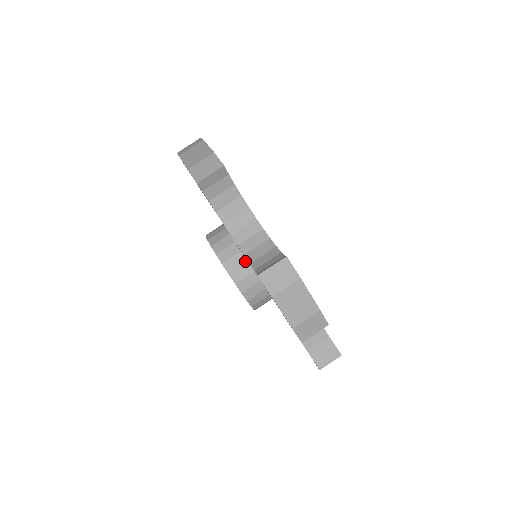
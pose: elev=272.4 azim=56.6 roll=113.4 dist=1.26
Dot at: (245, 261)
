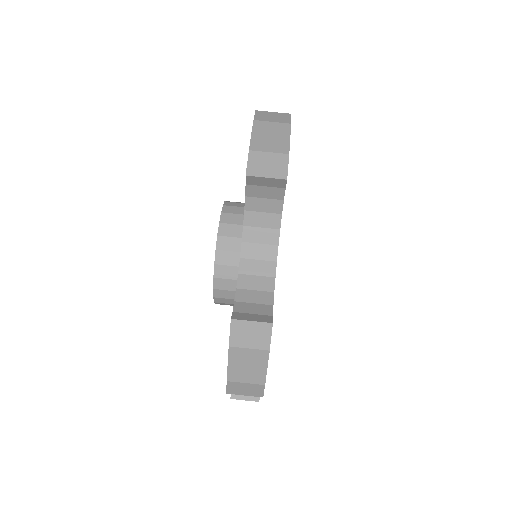
Dot at: occluded
